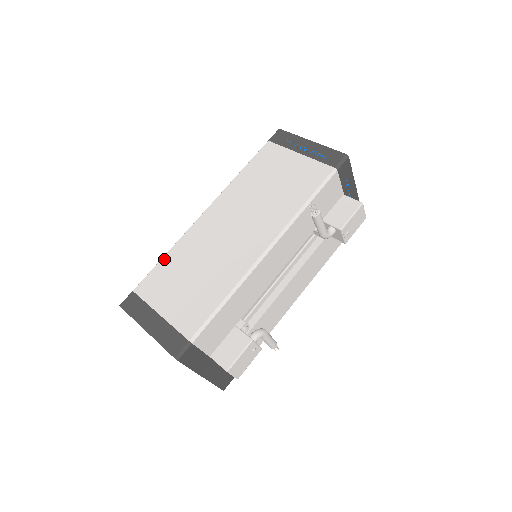
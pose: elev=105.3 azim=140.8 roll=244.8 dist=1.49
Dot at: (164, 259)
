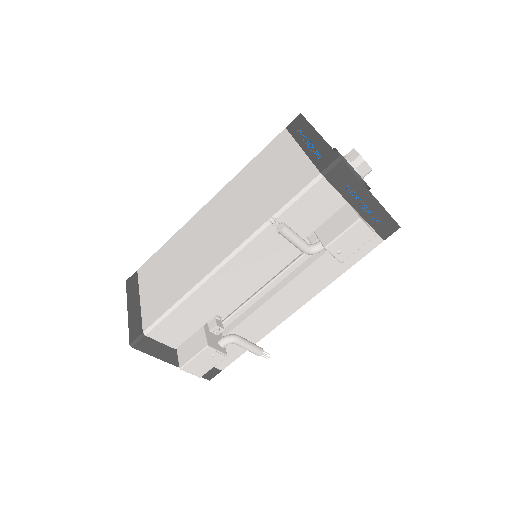
Dot at: (164, 245)
